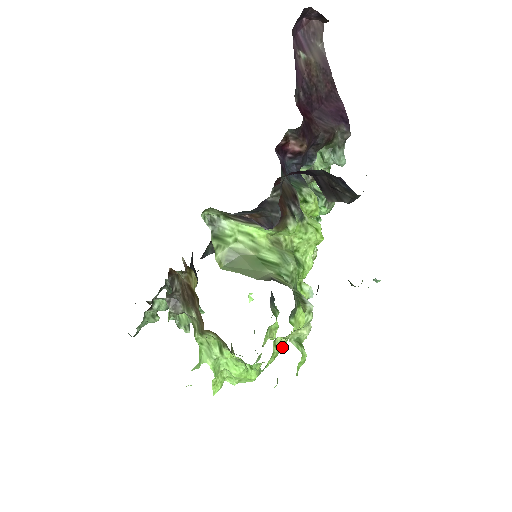
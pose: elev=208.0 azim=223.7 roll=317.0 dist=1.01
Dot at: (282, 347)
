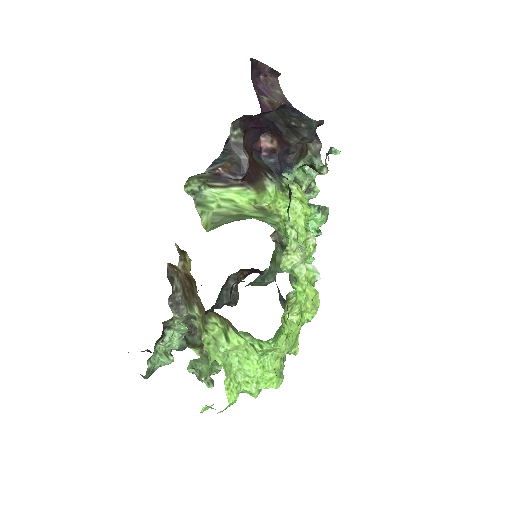
Dot at: (295, 329)
